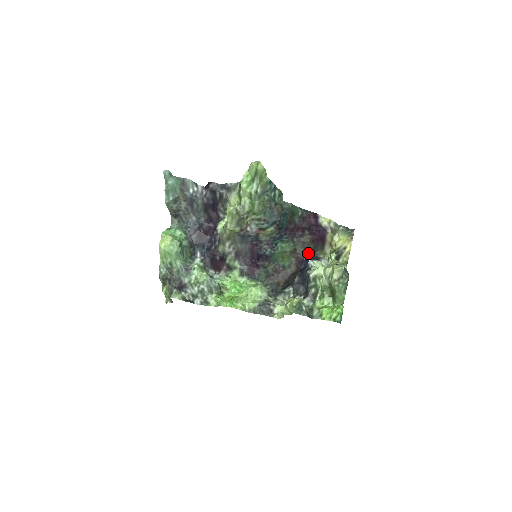
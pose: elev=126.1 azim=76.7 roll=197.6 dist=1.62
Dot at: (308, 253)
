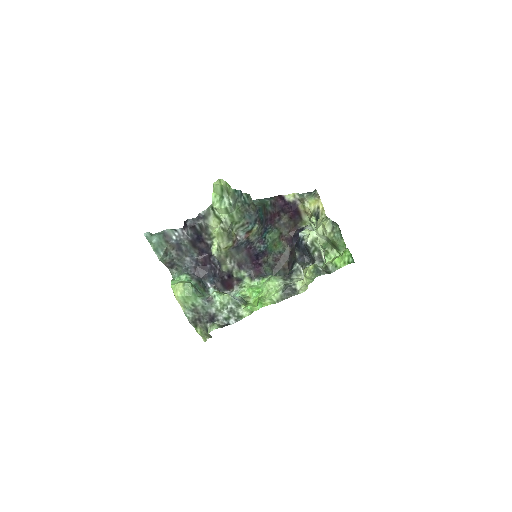
Dot at: (292, 230)
